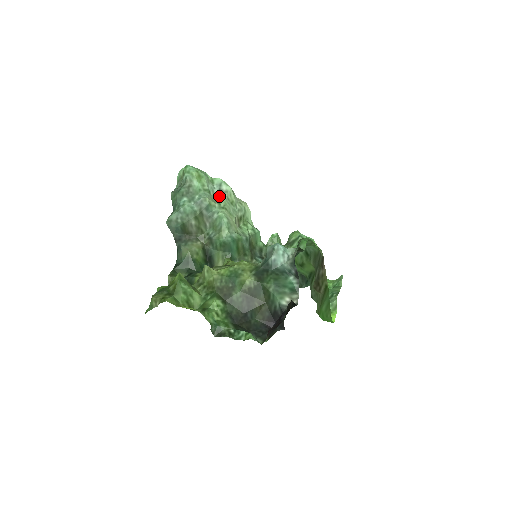
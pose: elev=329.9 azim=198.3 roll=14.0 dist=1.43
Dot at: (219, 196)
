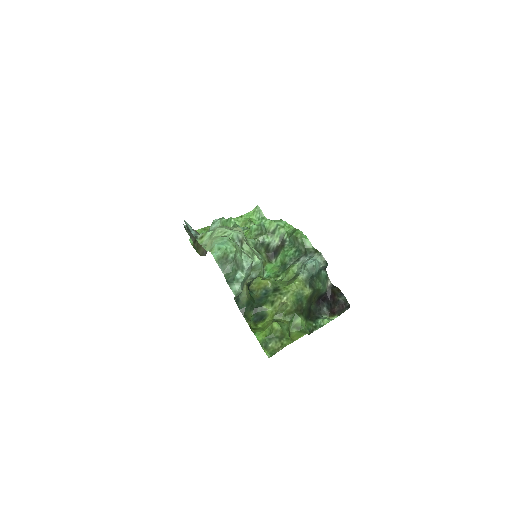
Dot at: (242, 246)
